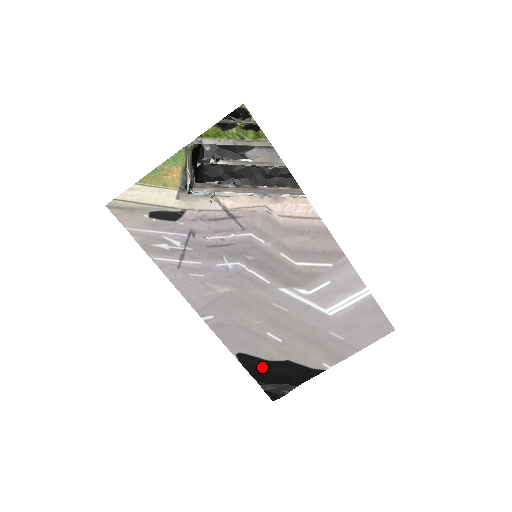
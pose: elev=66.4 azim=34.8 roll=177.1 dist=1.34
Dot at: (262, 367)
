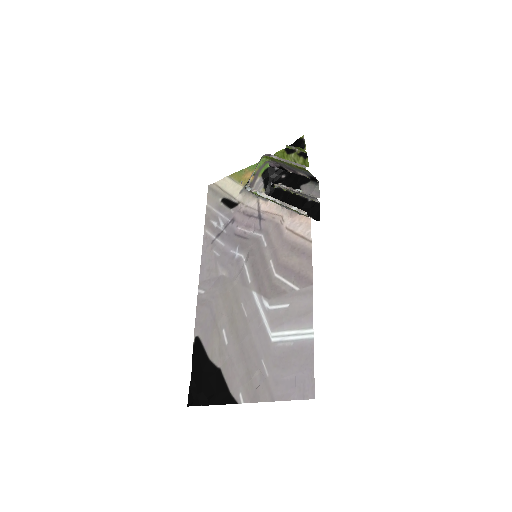
Dot at: (202, 362)
